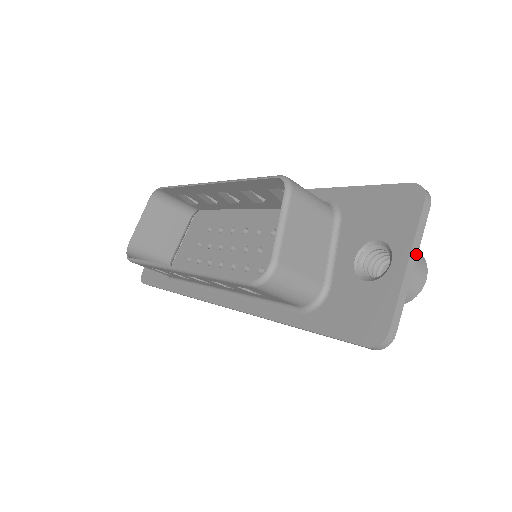
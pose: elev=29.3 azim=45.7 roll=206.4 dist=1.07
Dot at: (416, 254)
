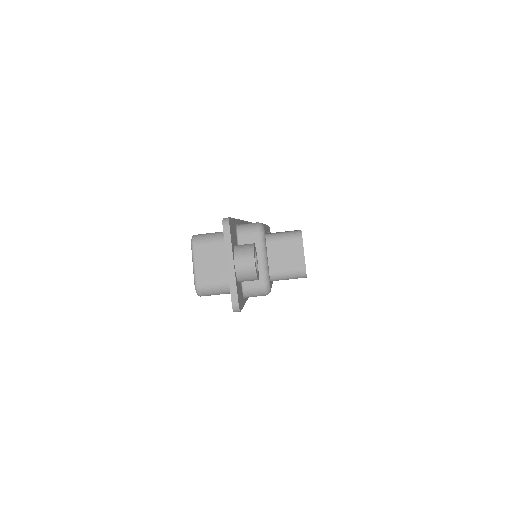
Dot at: (232, 258)
